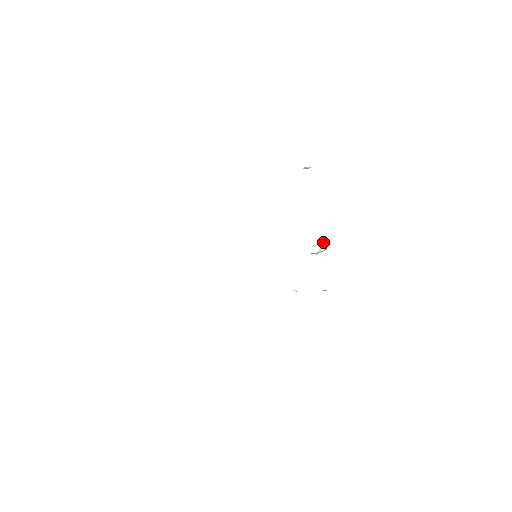
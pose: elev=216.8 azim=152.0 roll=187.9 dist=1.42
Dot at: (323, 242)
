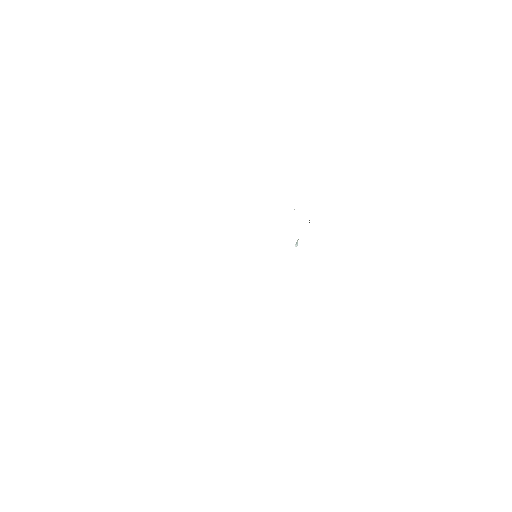
Dot at: occluded
